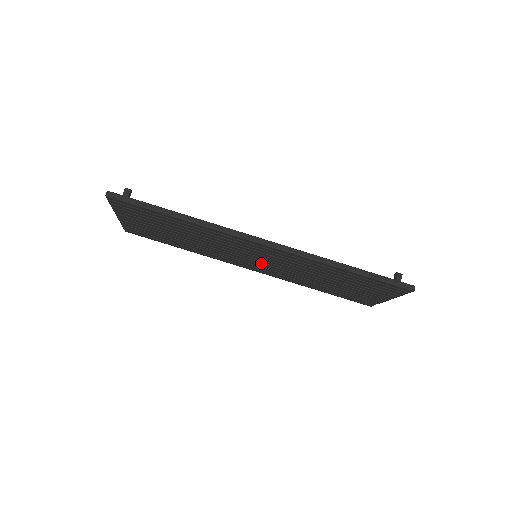
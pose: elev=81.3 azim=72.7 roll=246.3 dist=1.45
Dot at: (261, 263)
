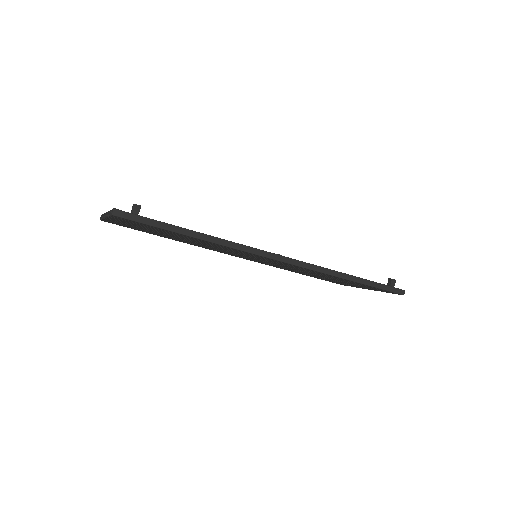
Dot at: occluded
